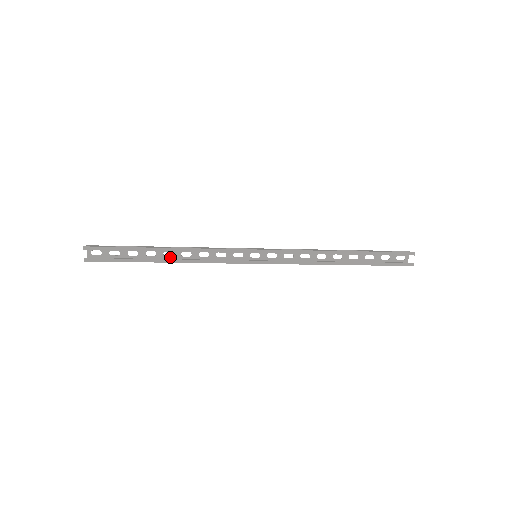
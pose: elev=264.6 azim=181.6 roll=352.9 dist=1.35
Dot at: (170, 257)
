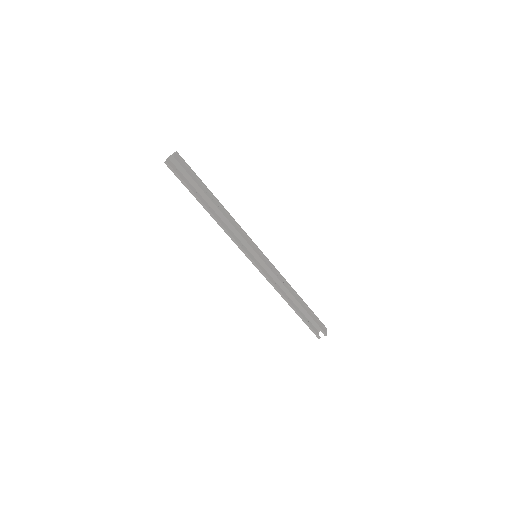
Dot at: occluded
